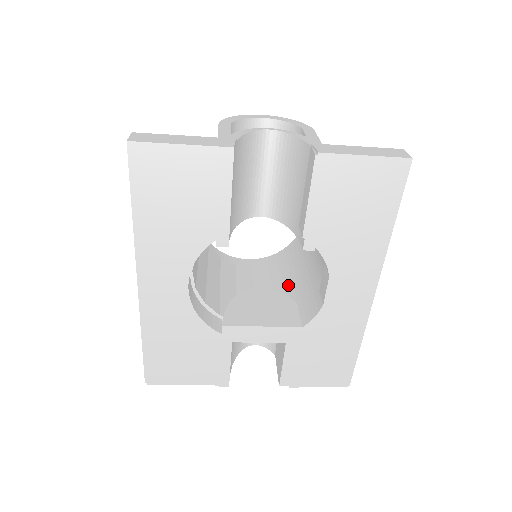
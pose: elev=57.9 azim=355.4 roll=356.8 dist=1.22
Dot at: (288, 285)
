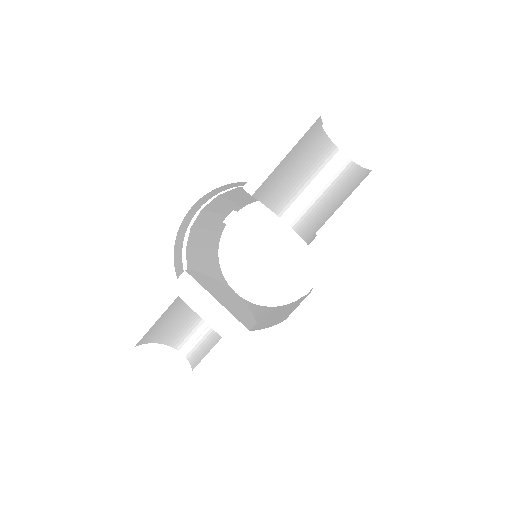
Dot at: (258, 316)
